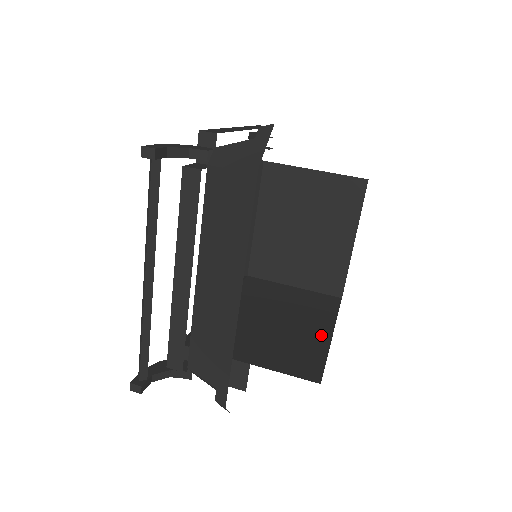
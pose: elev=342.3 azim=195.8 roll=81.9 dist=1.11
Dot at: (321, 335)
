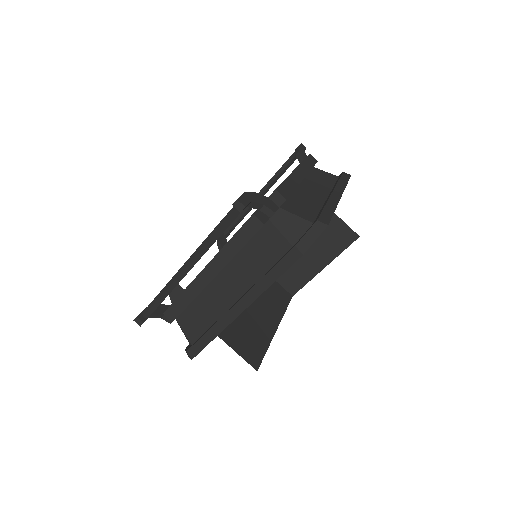
Dot at: (269, 328)
